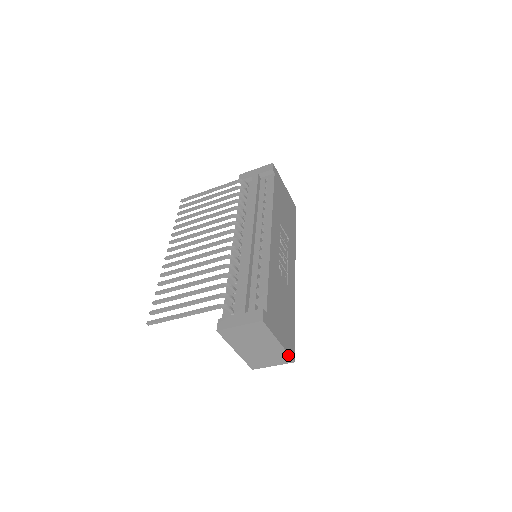
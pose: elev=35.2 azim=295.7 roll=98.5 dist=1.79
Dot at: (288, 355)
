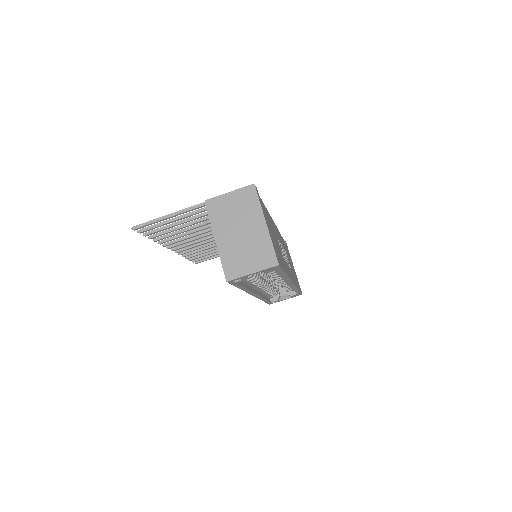
Dot at: (273, 249)
